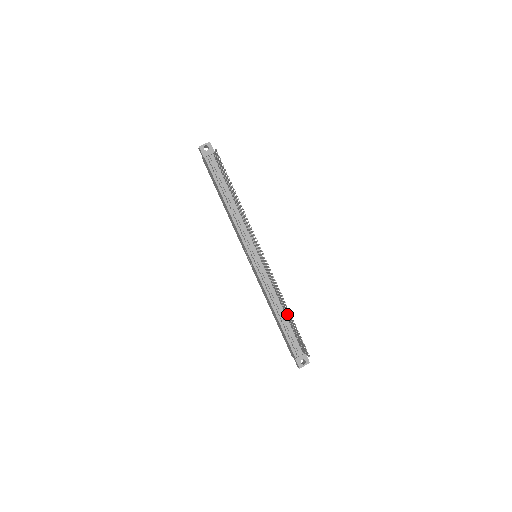
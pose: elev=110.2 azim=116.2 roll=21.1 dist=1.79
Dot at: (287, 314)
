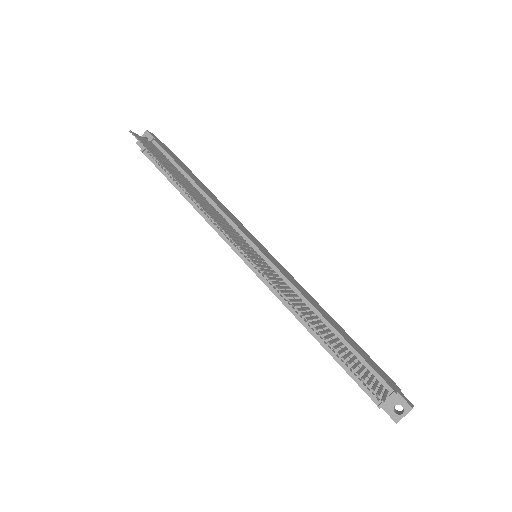
Dot at: occluded
